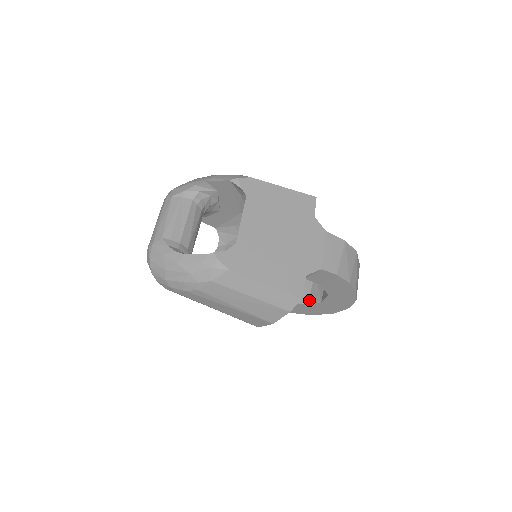
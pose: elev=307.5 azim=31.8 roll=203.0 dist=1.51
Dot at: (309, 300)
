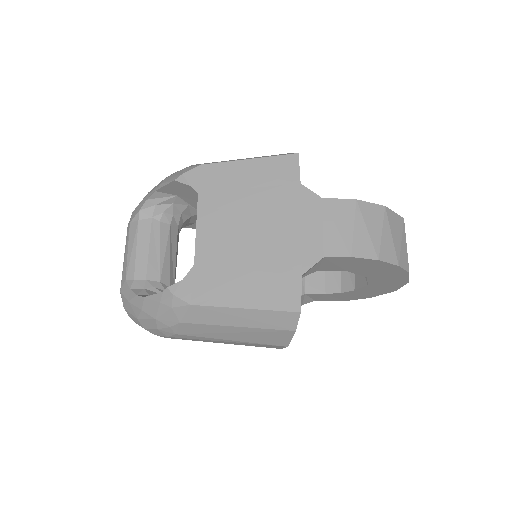
Dot at: (355, 284)
